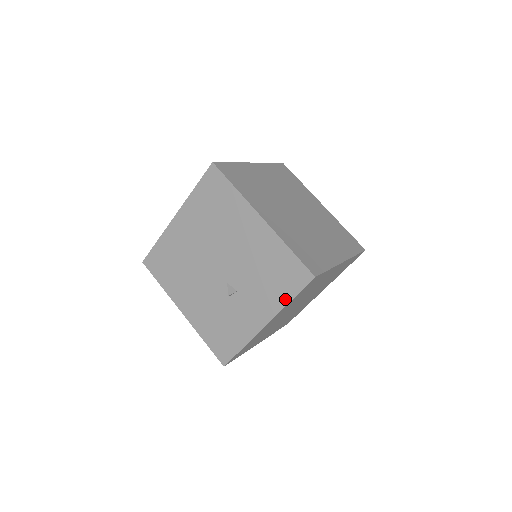
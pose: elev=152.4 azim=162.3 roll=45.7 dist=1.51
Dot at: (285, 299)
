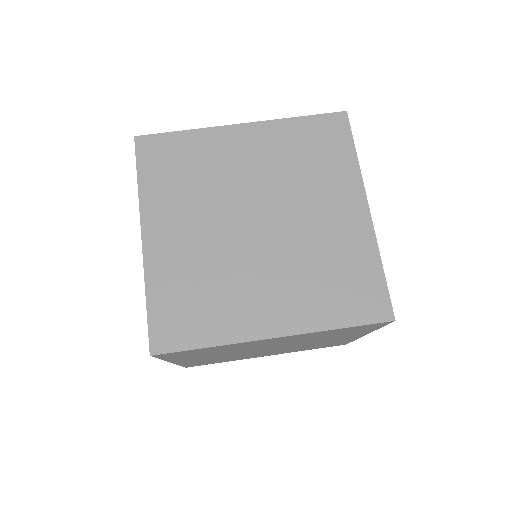
Dot at: occluded
